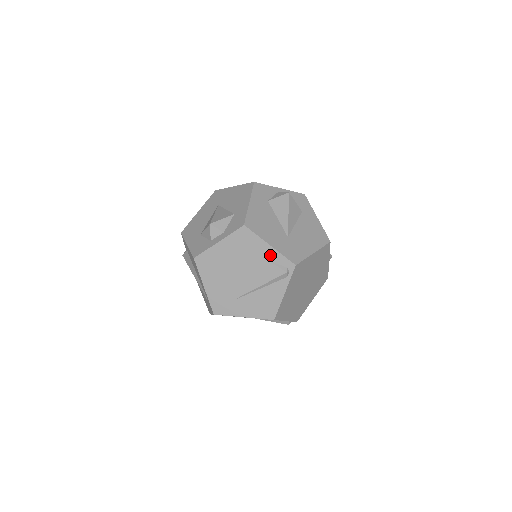
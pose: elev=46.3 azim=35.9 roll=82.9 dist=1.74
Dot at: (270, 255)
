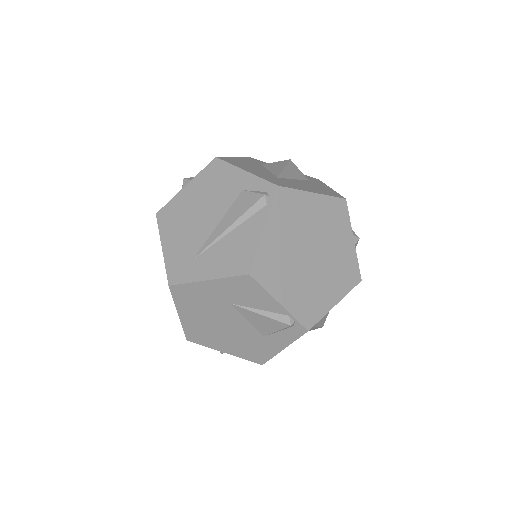
Dot at: (245, 183)
